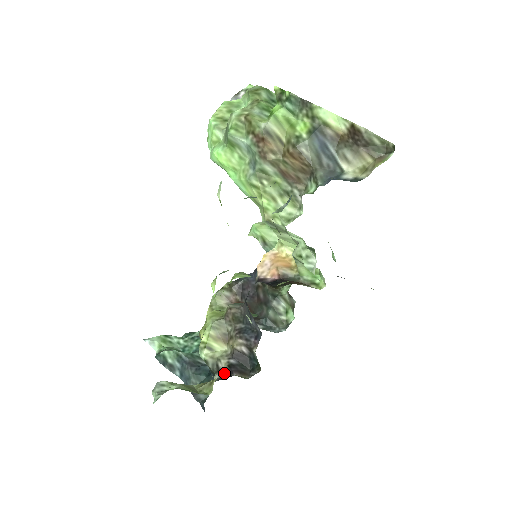
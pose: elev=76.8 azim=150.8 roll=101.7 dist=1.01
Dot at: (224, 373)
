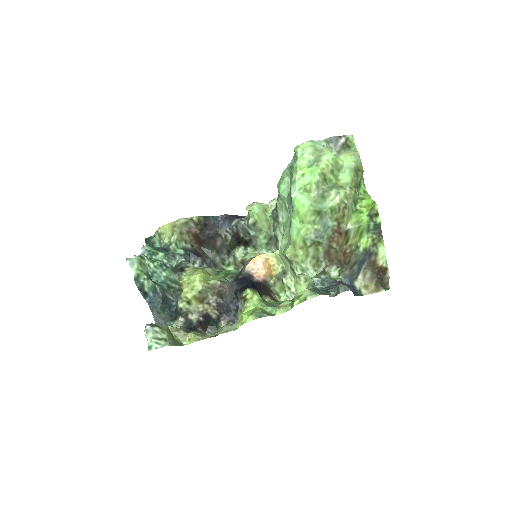
Dot at: (191, 323)
